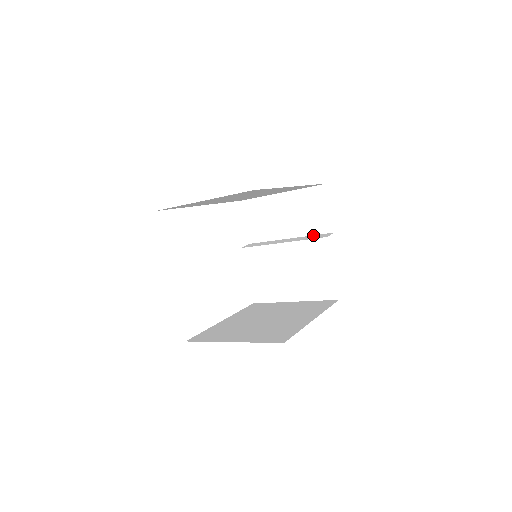
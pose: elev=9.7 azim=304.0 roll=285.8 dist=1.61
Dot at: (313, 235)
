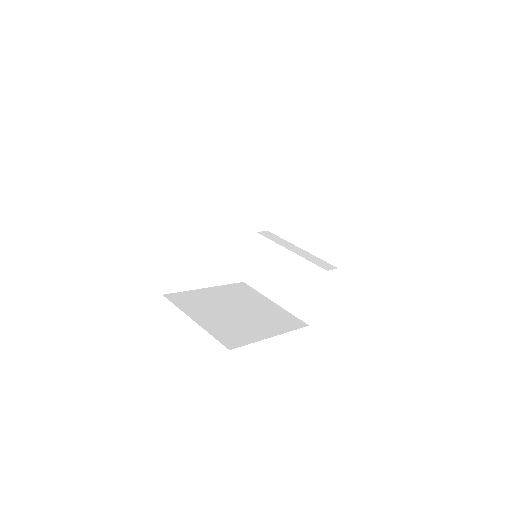
Dot at: (320, 258)
